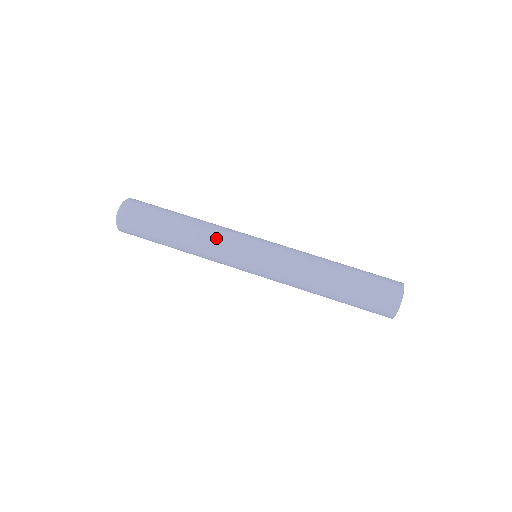
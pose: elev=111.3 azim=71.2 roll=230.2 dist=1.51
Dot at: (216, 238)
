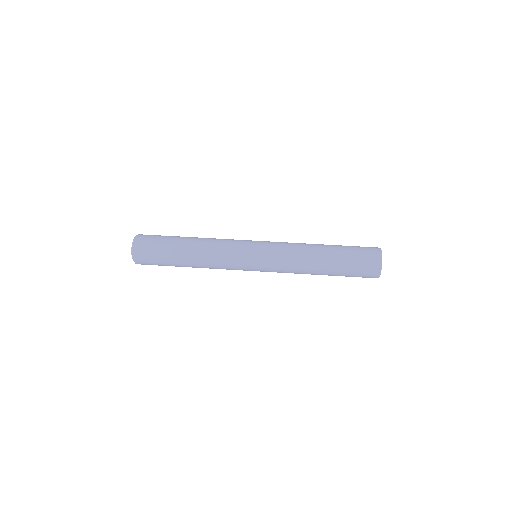
Dot at: (220, 252)
